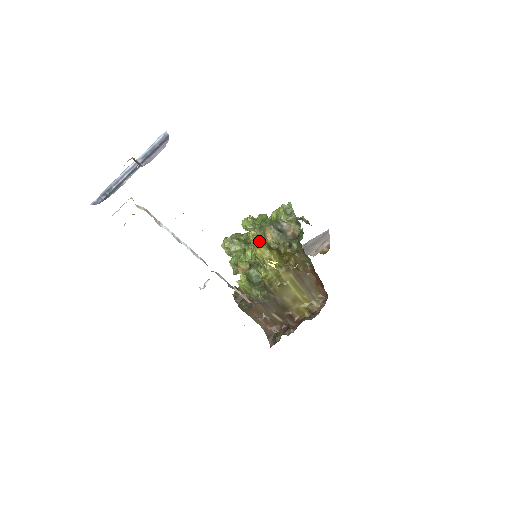
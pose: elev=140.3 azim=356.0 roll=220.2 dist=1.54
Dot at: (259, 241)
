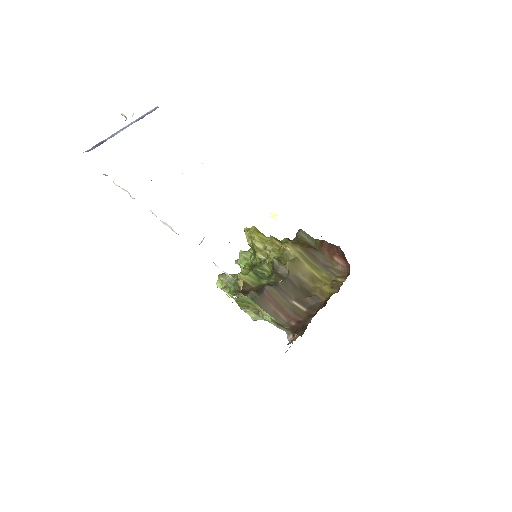
Dot at: (255, 229)
